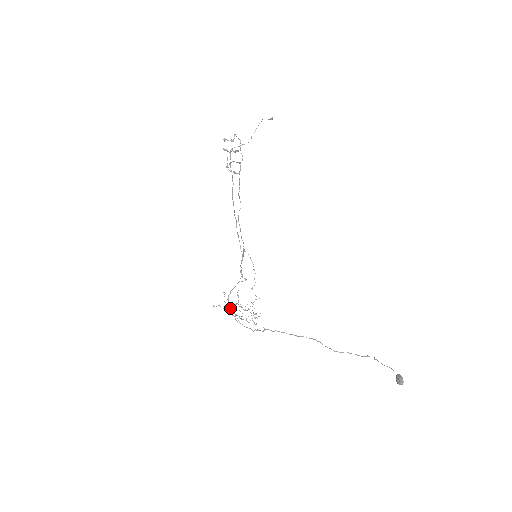
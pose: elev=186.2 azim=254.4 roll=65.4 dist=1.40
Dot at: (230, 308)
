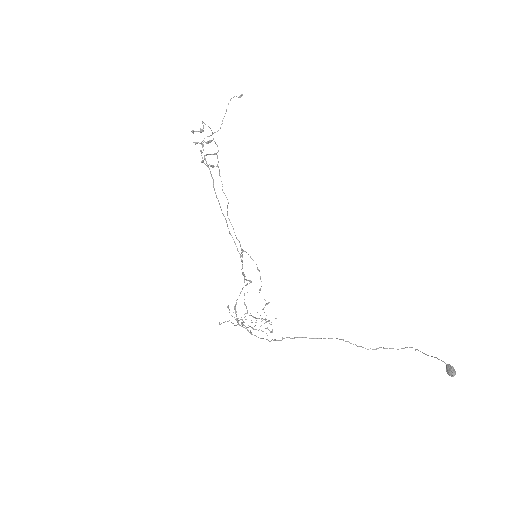
Dot at: (239, 320)
